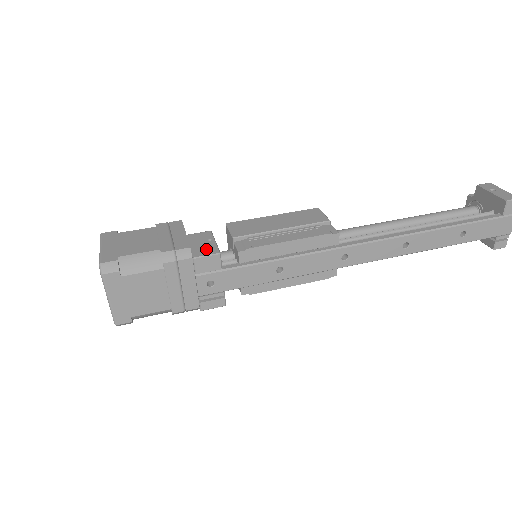
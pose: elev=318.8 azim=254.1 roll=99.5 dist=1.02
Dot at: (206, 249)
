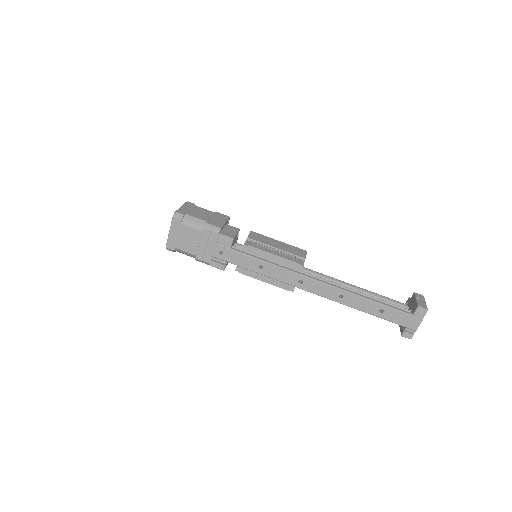
Dot at: (229, 234)
